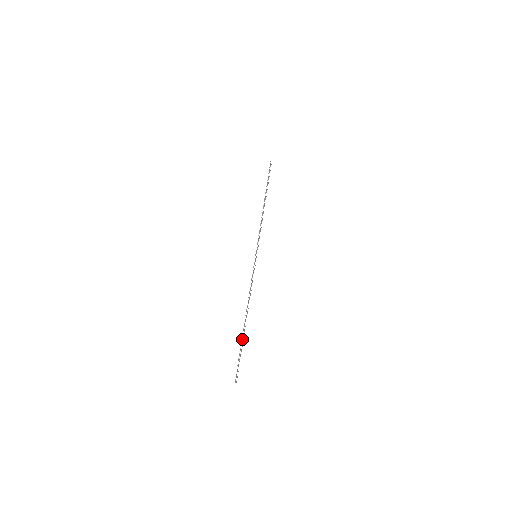
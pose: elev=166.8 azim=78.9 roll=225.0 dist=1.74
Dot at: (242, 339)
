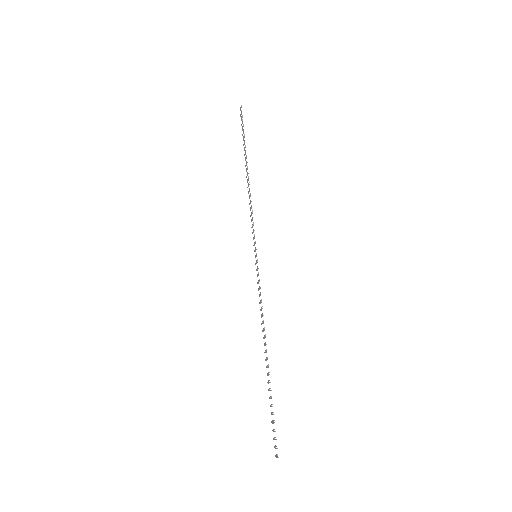
Dot at: occluded
